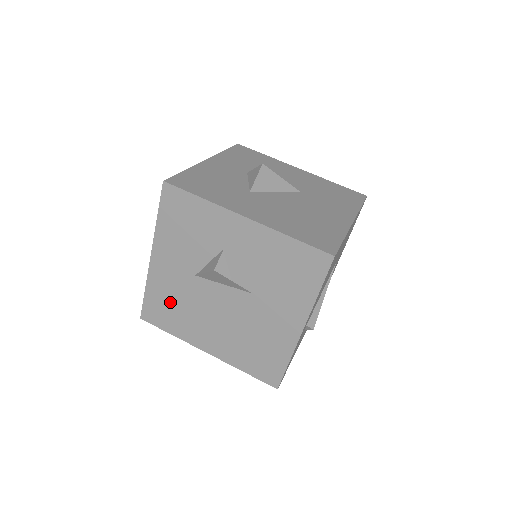
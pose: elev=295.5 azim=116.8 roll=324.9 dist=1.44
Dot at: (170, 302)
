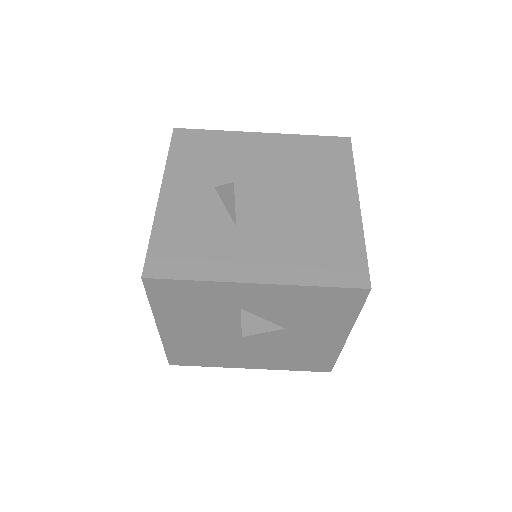
Dot at: (196, 350)
